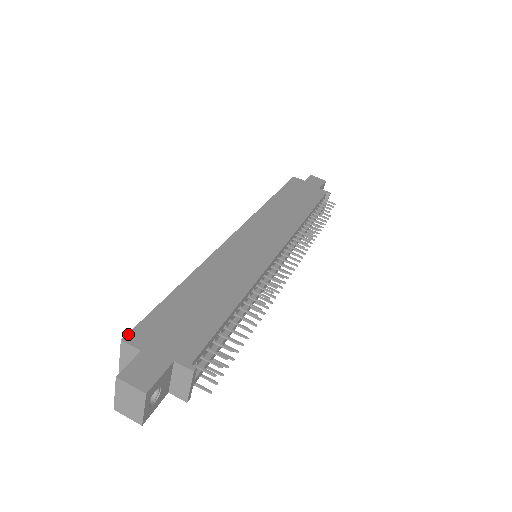
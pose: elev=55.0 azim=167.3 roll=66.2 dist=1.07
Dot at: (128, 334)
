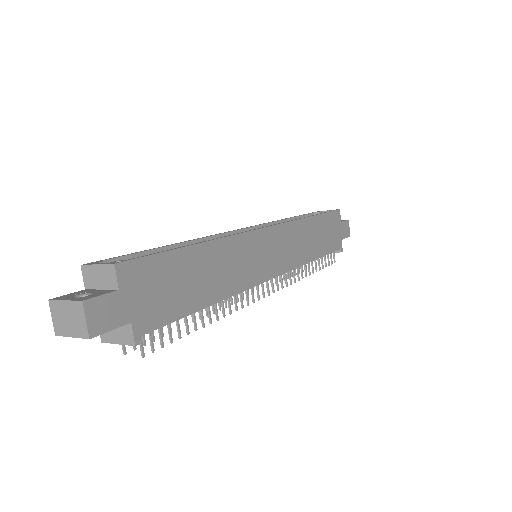
Dot at: (124, 262)
